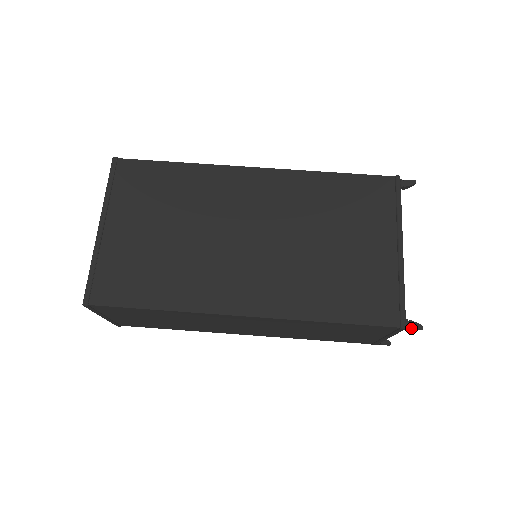
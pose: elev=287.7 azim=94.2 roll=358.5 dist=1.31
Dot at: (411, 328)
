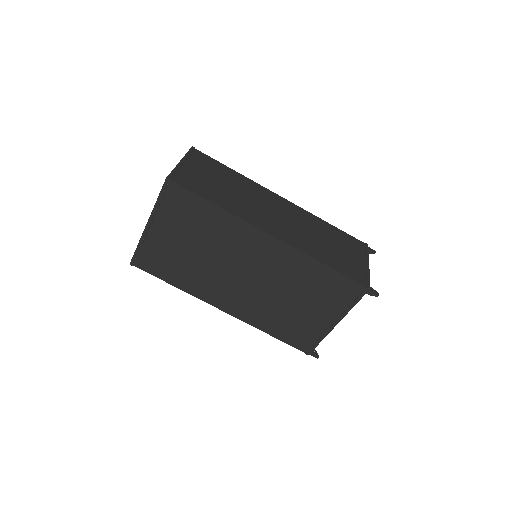
Dot at: occluded
